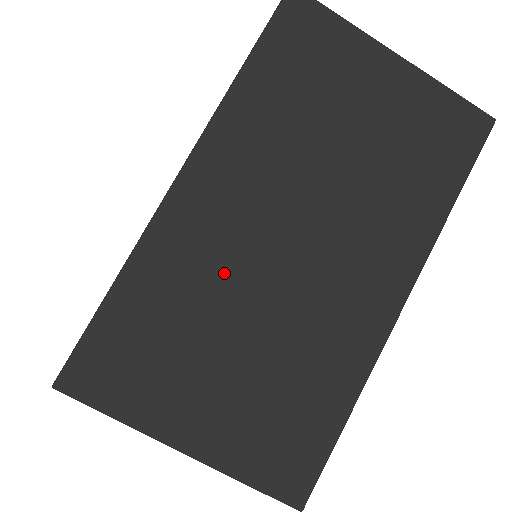
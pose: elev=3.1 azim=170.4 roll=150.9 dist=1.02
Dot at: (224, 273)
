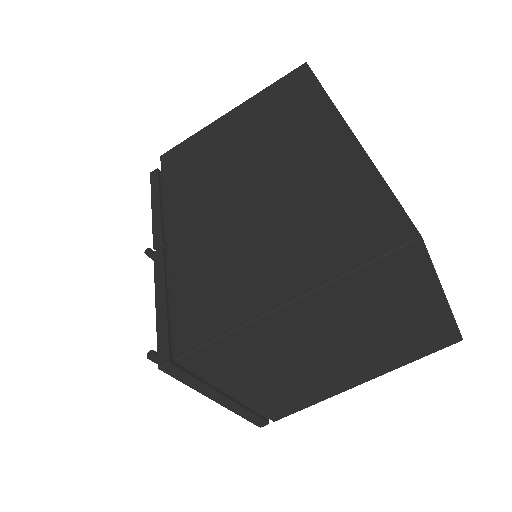
Dot at: occluded
